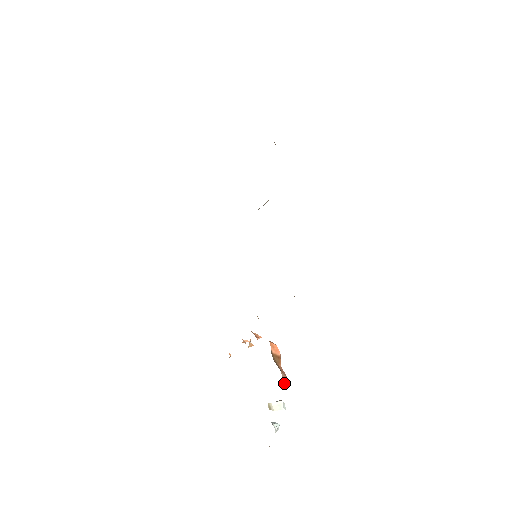
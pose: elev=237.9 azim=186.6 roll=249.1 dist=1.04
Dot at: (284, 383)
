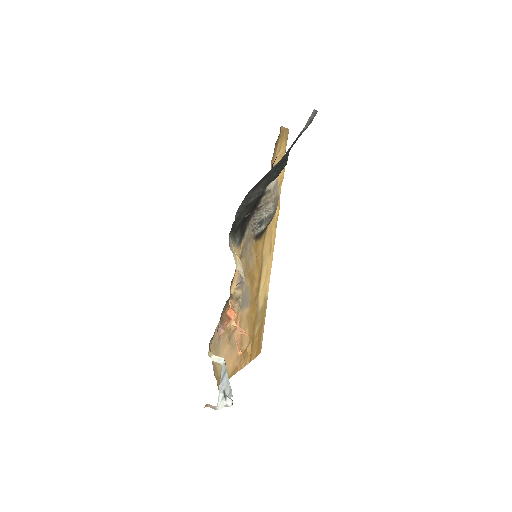
Dot at: (220, 333)
